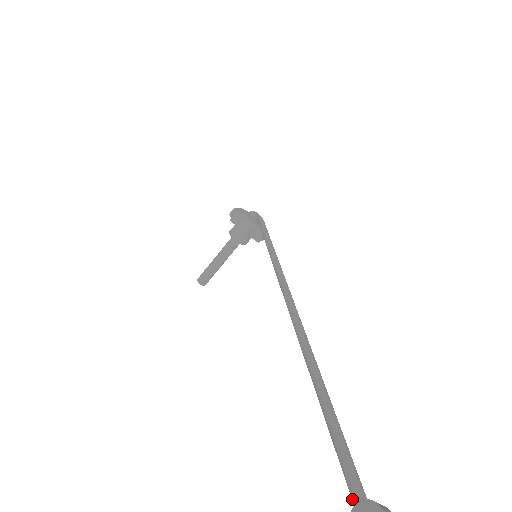
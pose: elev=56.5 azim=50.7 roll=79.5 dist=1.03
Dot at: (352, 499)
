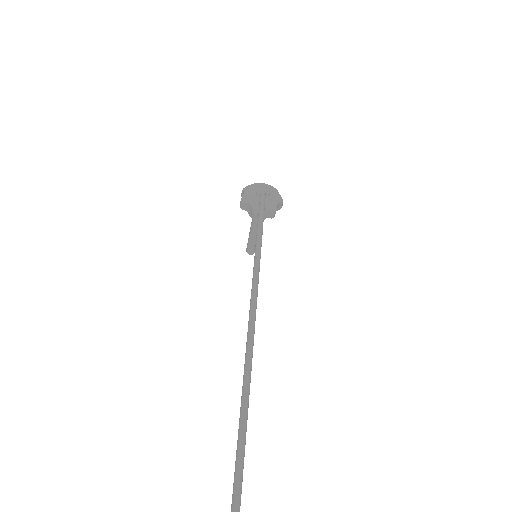
Dot at: out of frame
